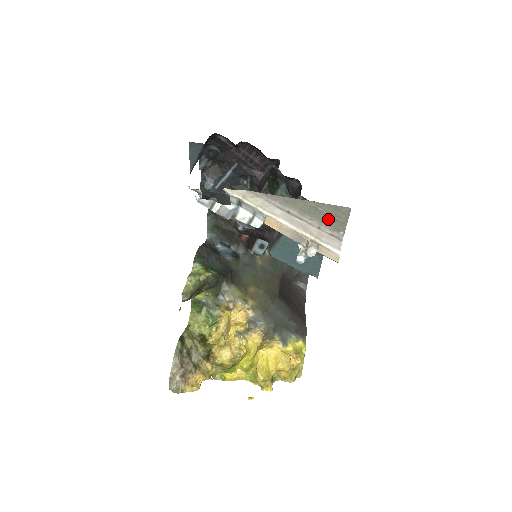
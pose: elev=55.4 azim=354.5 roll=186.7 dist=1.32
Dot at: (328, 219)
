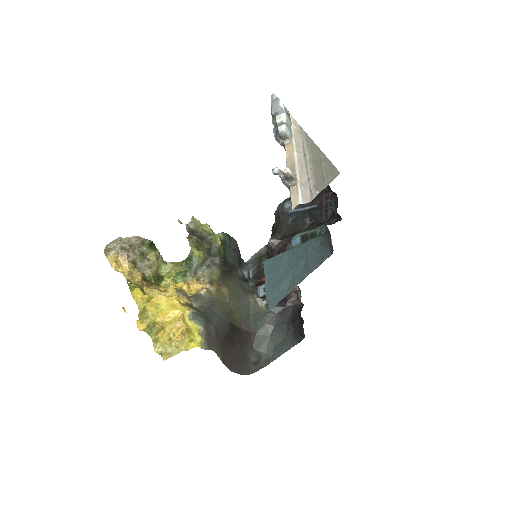
Dot at: (320, 175)
